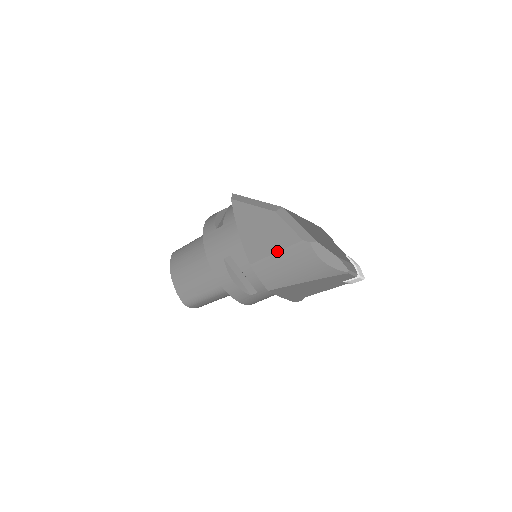
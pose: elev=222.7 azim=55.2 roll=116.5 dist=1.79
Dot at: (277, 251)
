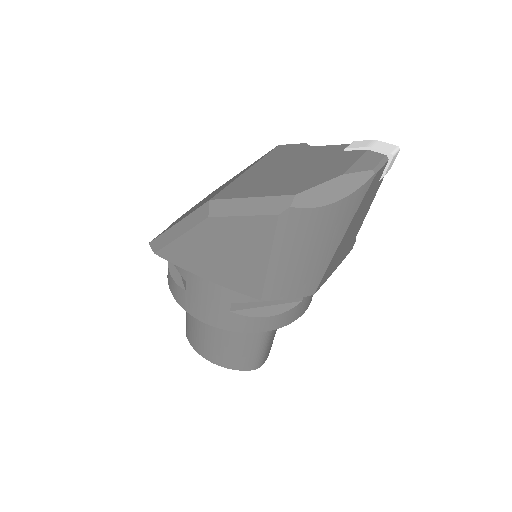
Dot at: (268, 258)
